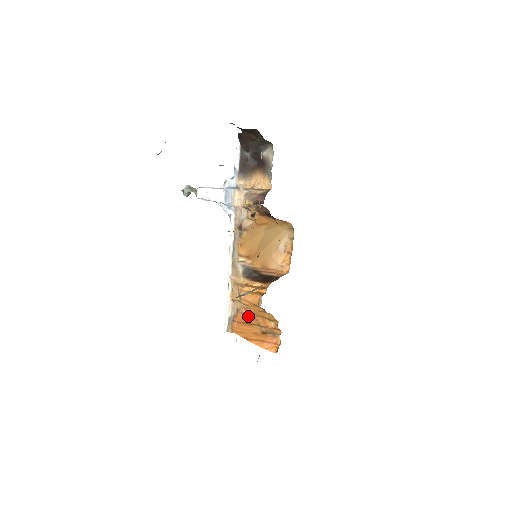
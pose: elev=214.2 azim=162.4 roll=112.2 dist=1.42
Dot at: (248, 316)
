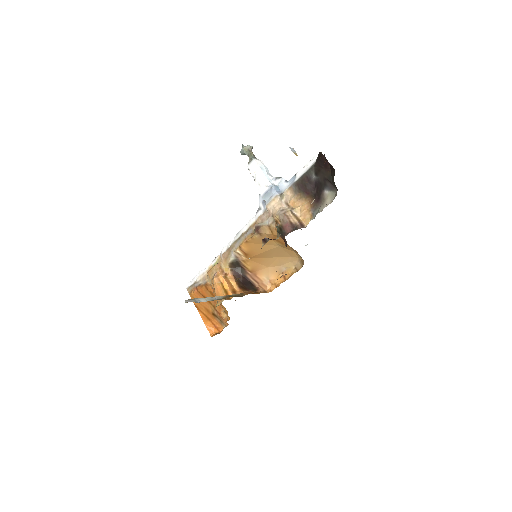
Dot at: (210, 294)
